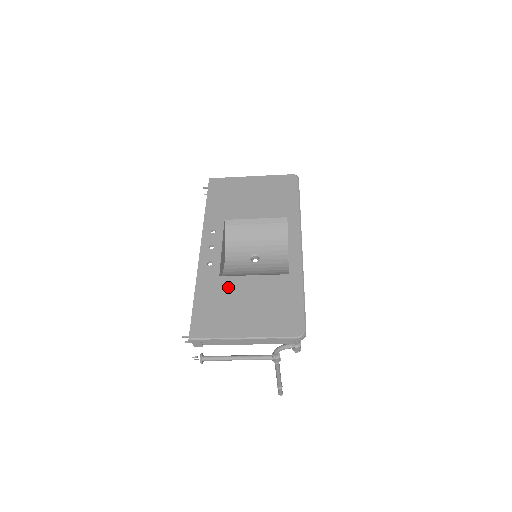
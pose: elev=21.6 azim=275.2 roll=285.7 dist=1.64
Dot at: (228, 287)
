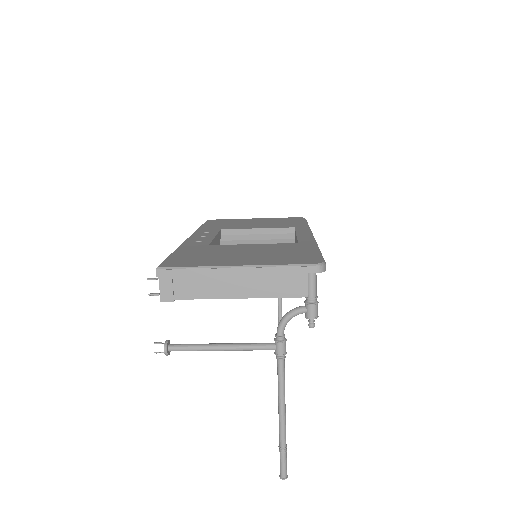
Dot at: (219, 248)
